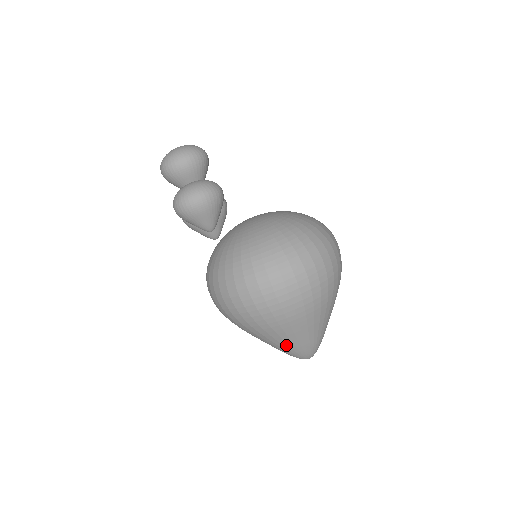
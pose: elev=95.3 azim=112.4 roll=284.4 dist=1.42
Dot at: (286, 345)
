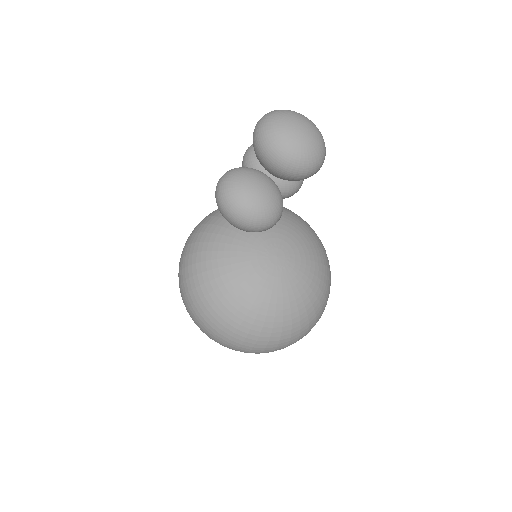
Dot at: occluded
